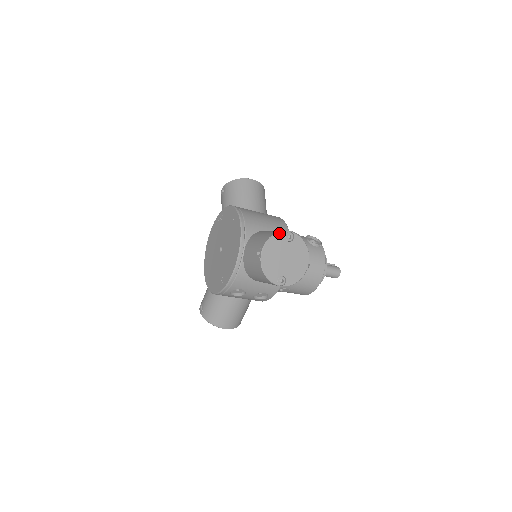
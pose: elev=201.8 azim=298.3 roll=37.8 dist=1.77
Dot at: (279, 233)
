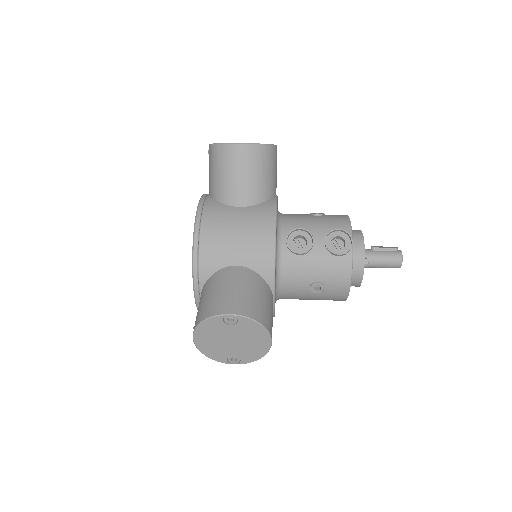
Dot at: (212, 318)
